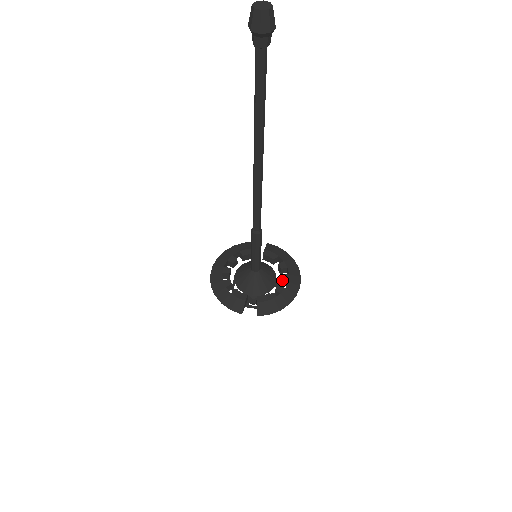
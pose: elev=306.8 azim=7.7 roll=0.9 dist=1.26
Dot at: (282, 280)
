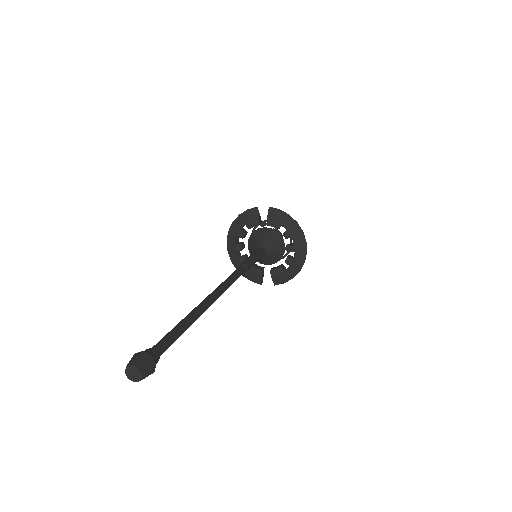
Dot at: (289, 251)
